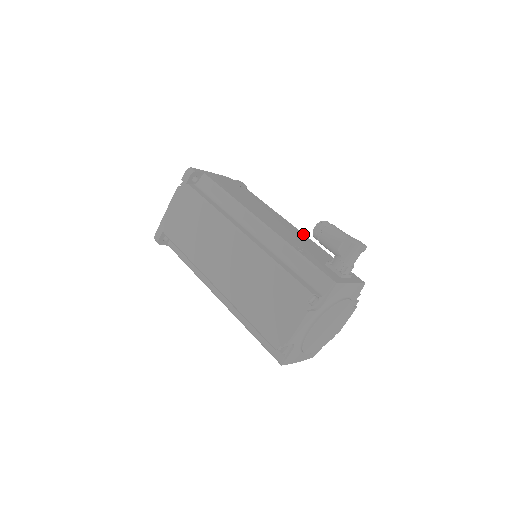
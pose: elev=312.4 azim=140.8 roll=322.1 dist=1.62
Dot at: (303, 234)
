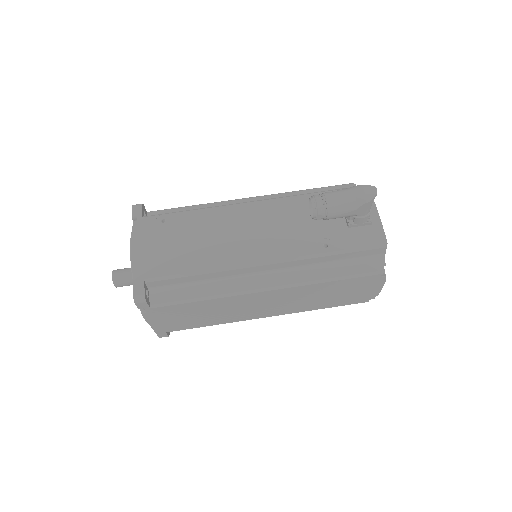
Dot at: (272, 202)
